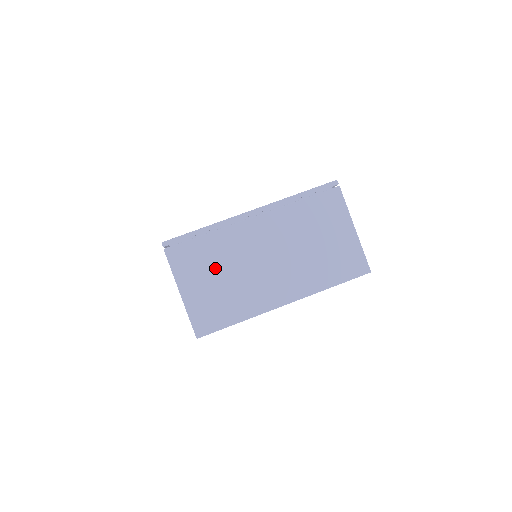
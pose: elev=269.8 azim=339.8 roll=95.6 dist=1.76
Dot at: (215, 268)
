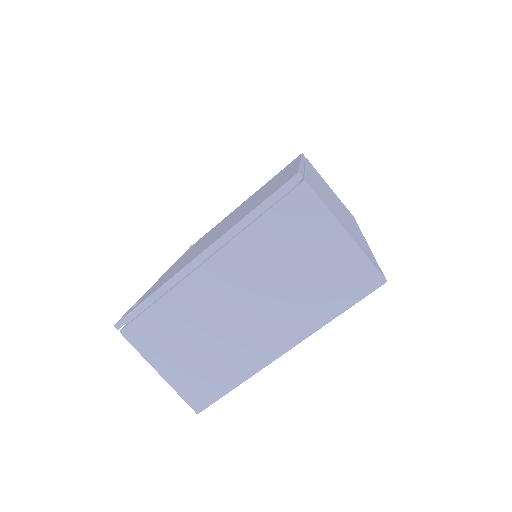
Dot at: (185, 336)
